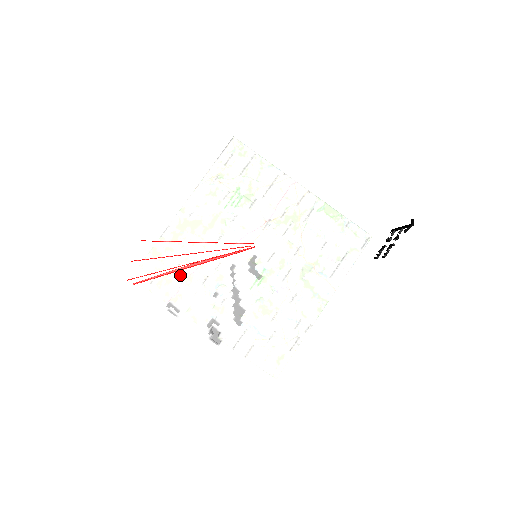
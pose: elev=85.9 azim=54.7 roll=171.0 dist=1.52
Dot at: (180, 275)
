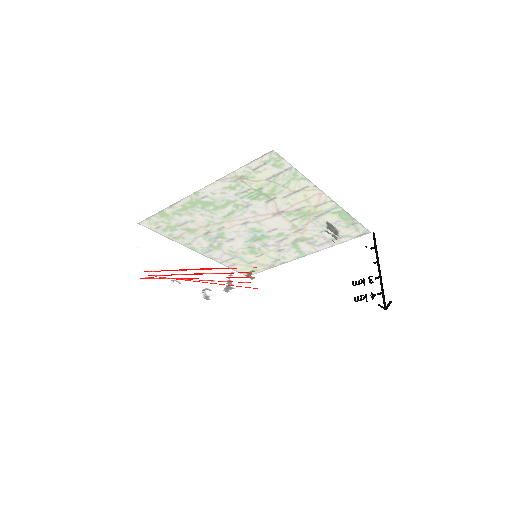
Dot at: (186, 271)
